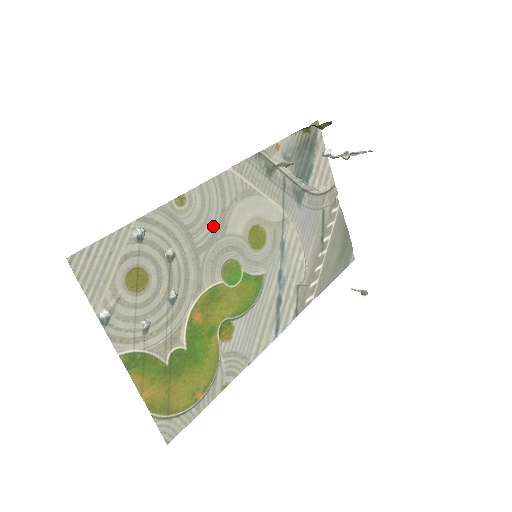
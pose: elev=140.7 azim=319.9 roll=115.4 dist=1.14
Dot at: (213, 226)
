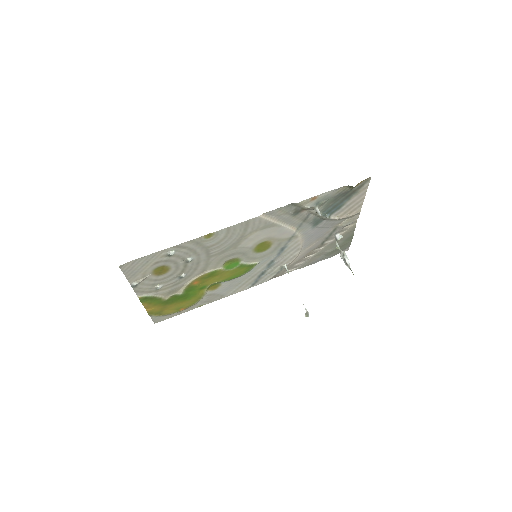
Dot at: (229, 245)
